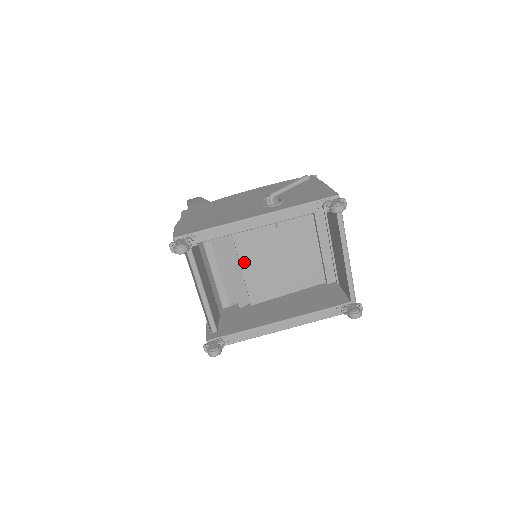
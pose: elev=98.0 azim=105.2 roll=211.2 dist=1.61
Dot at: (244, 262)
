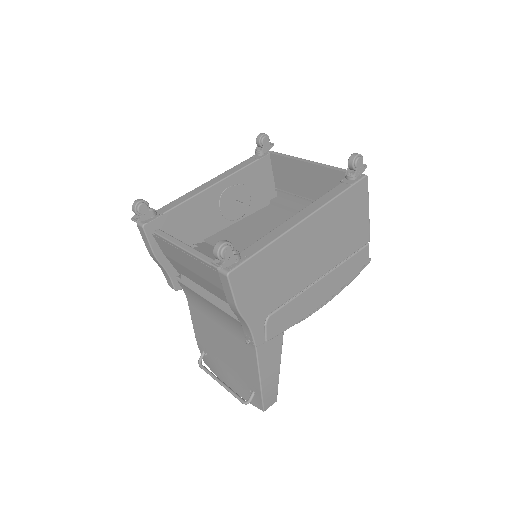
Dot at: occluded
